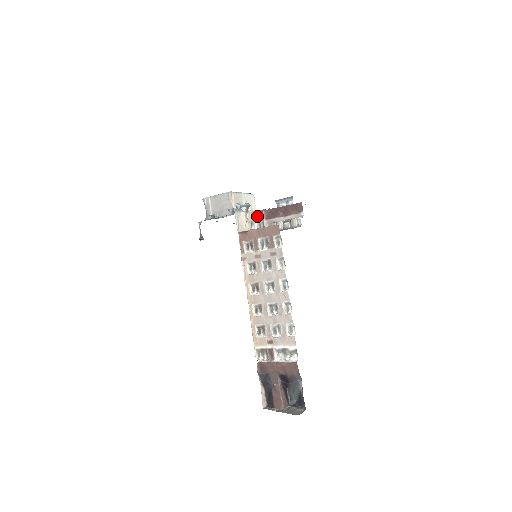
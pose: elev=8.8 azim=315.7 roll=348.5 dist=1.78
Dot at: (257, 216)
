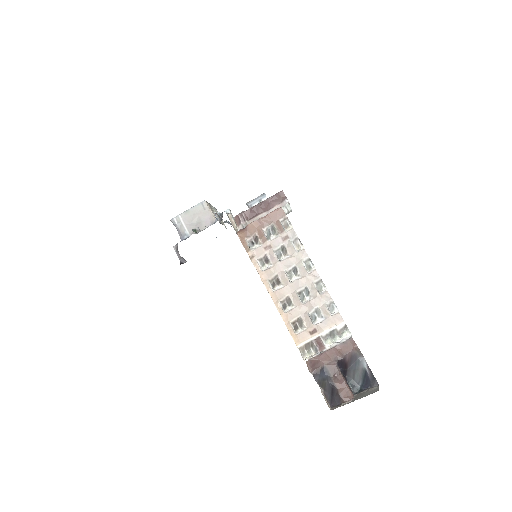
Dot at: (237, 221)
